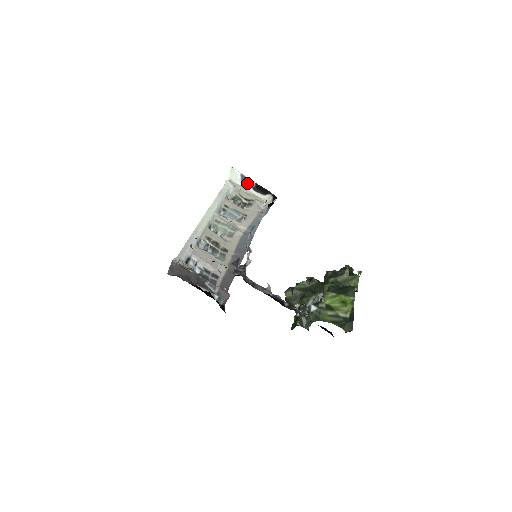
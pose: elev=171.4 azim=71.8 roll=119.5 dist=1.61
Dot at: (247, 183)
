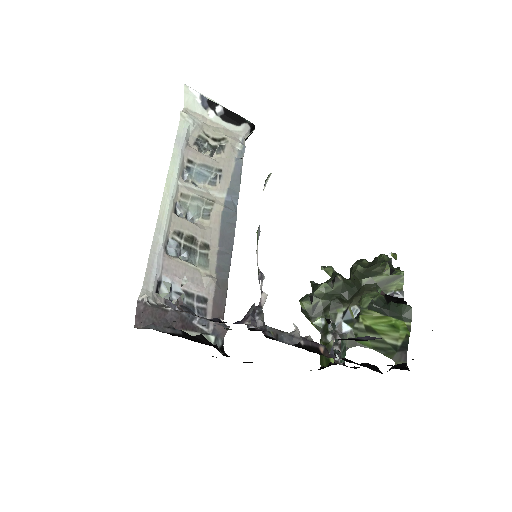
Dot at: (211, 109)
